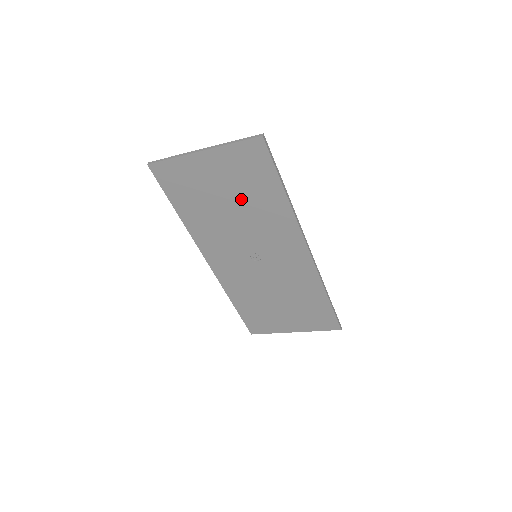
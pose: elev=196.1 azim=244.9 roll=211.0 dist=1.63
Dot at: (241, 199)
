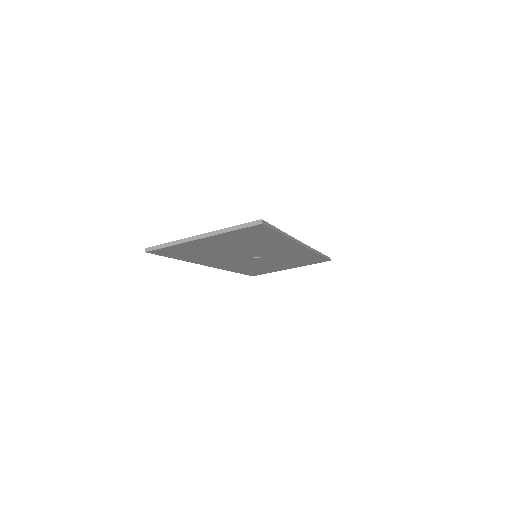
Dot at: (242, 245)
